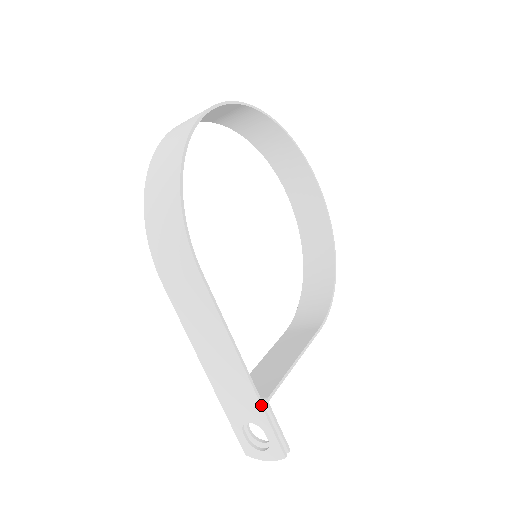
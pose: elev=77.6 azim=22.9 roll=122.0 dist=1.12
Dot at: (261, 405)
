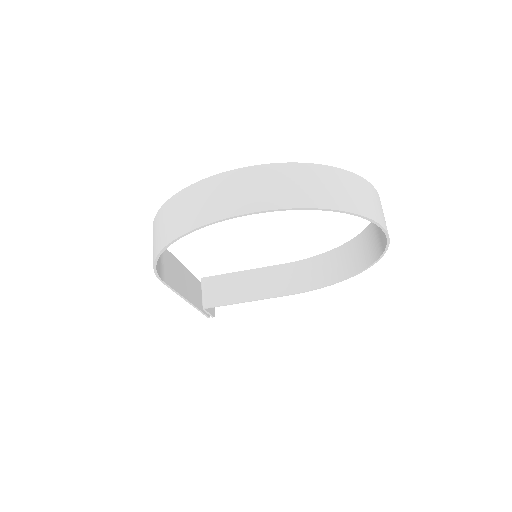
Dot at: (197, 309)
